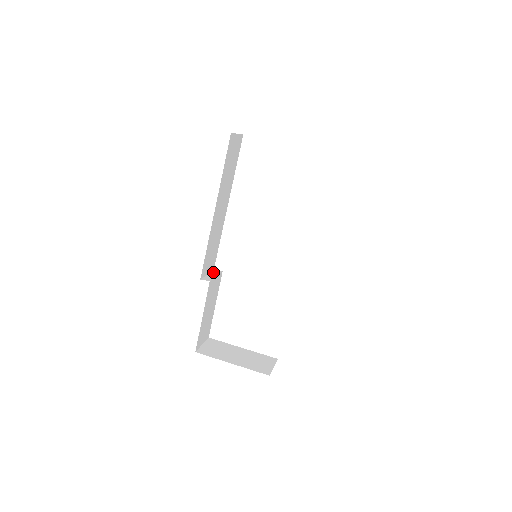
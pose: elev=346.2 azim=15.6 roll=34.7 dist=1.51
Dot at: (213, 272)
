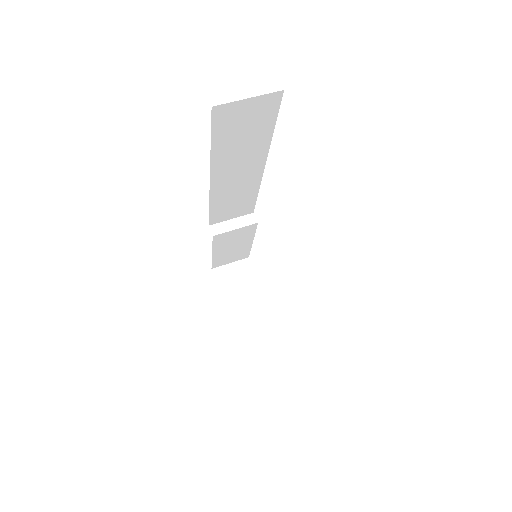
Dot at: (244, 218)
